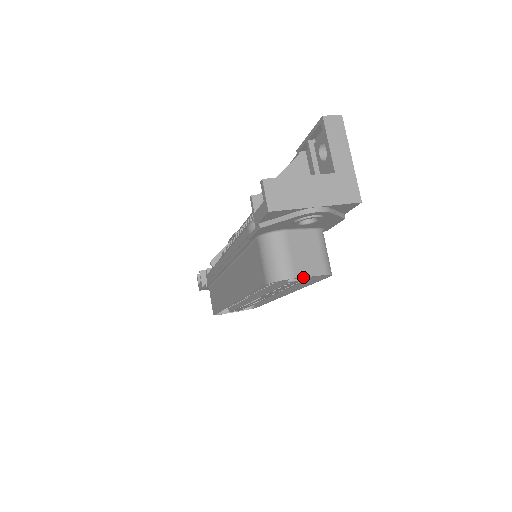
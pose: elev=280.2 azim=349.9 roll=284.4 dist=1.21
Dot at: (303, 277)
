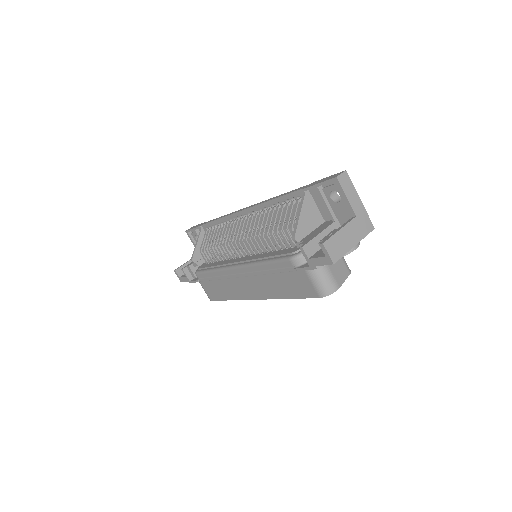
Dot at: occluded
